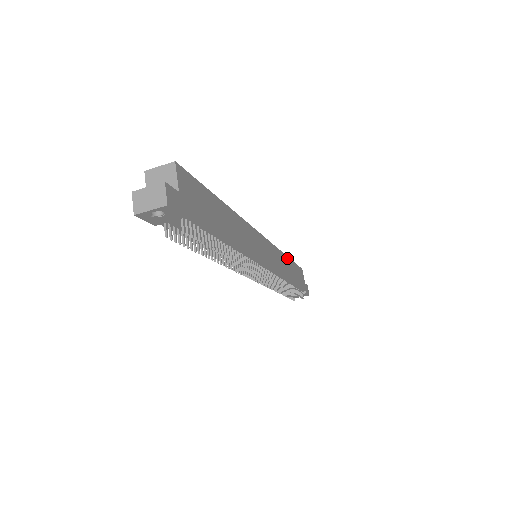
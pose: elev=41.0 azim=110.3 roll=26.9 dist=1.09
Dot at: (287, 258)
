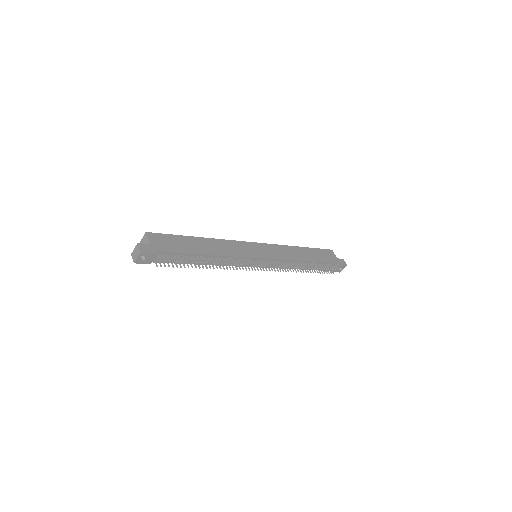
Dot at: (299, 248)
